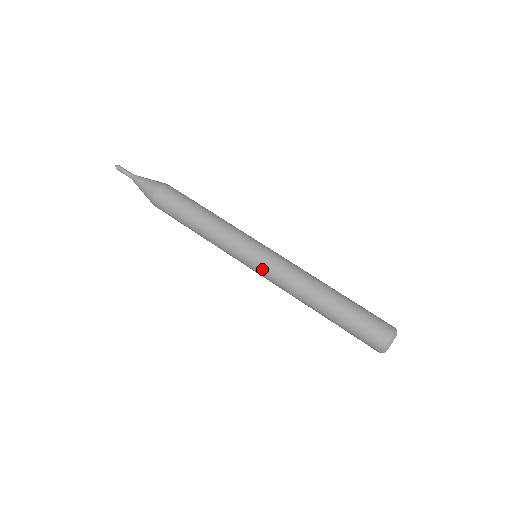
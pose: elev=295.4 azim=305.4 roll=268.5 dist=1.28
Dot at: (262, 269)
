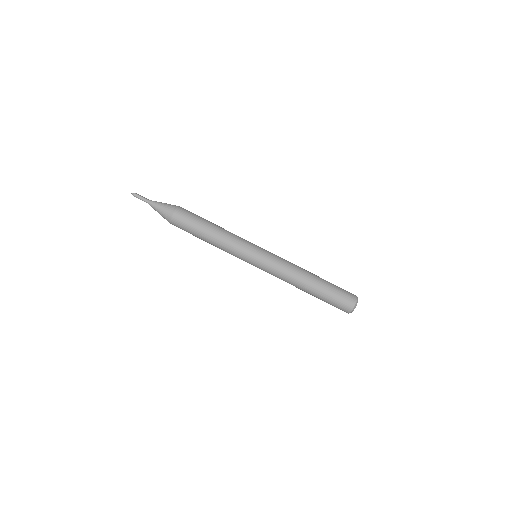
Dot at: occluded
